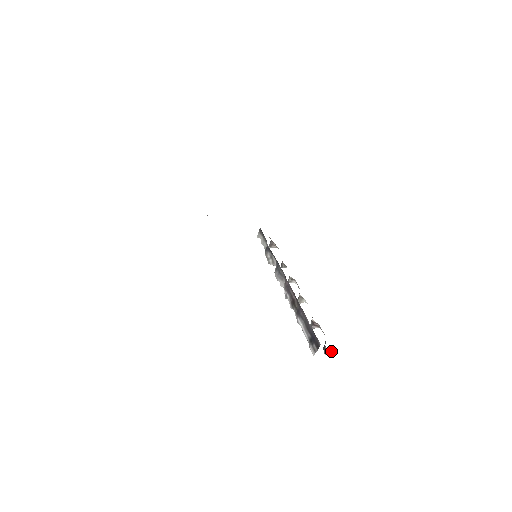
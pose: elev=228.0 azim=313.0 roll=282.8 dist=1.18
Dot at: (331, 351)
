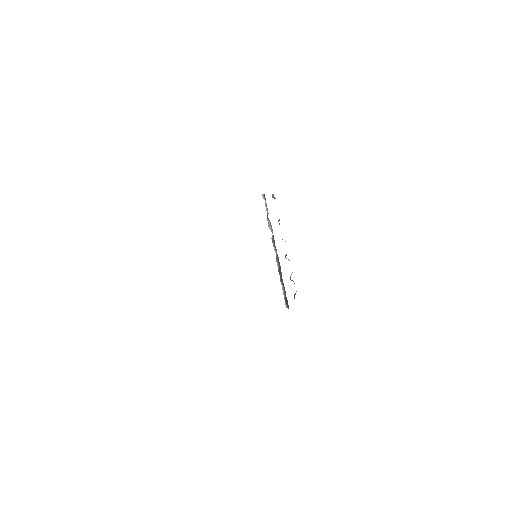
Dot at: occluded
